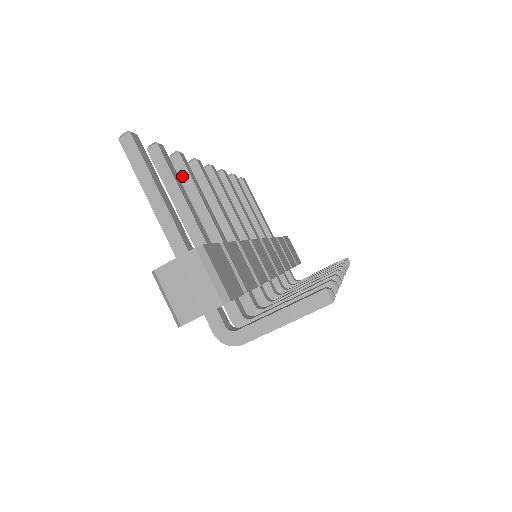
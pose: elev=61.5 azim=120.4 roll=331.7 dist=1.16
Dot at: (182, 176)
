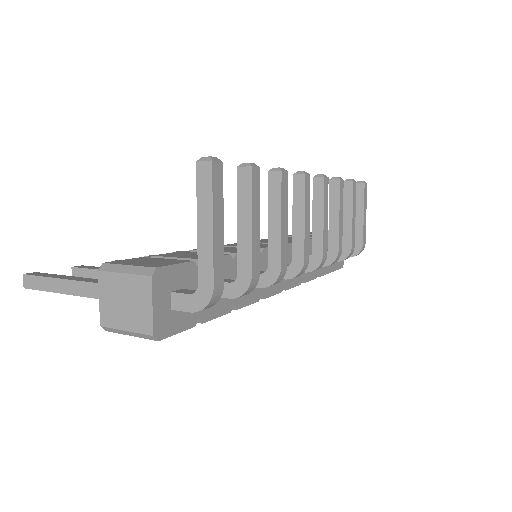
Dot at: occluded
